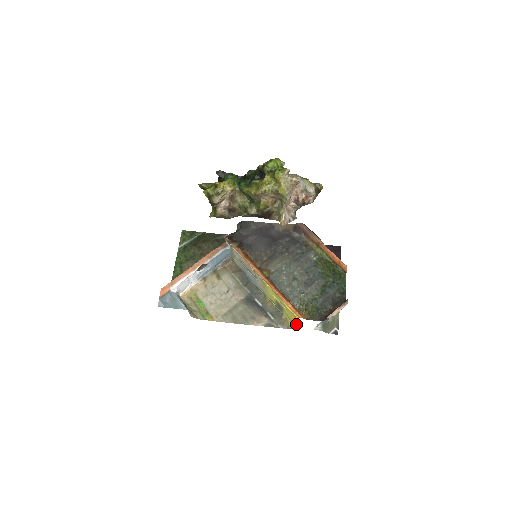
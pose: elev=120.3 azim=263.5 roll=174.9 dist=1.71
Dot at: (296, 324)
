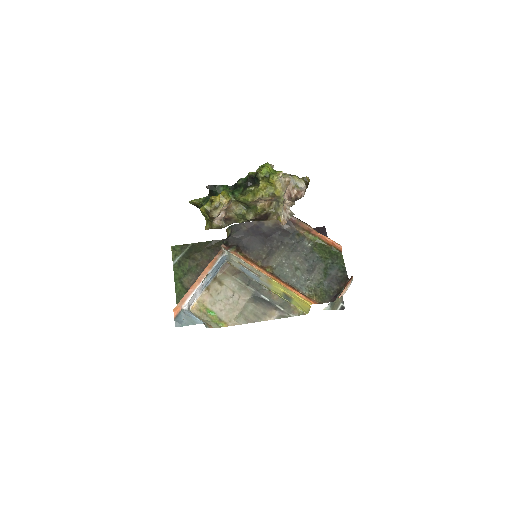
Dot at: (307, 310)
